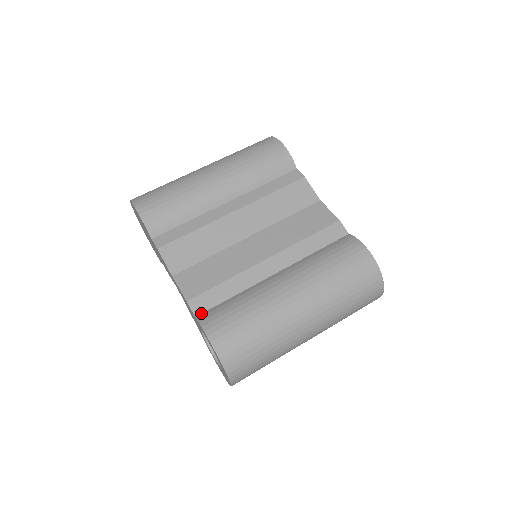
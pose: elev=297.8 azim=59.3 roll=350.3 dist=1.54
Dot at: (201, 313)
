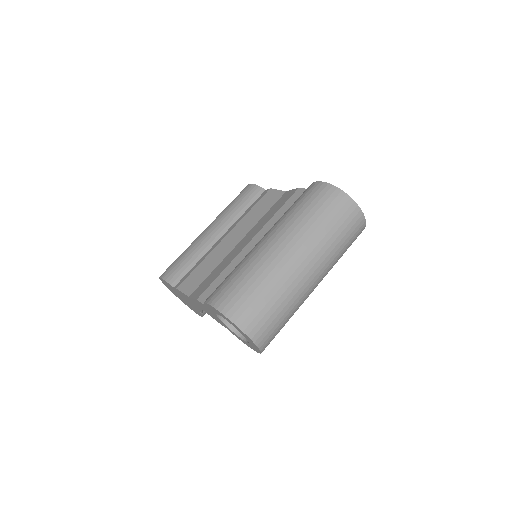
Dot at: occluded
